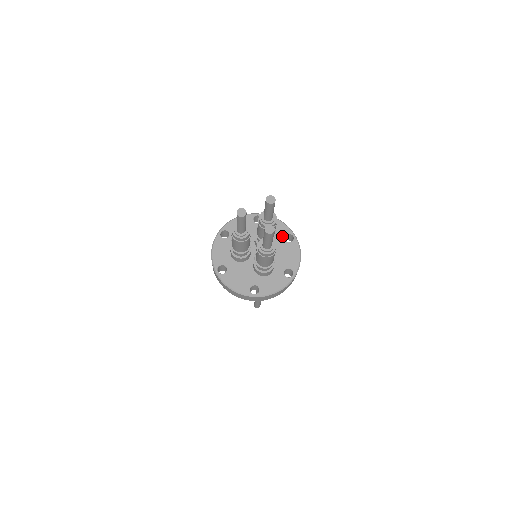
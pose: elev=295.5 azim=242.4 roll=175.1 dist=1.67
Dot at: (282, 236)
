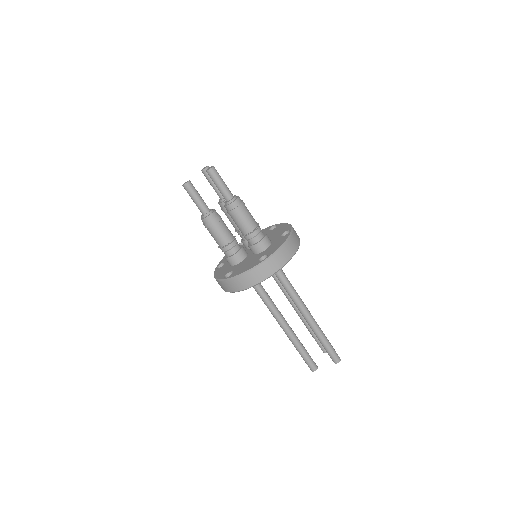
Dot at: (267, 232)
